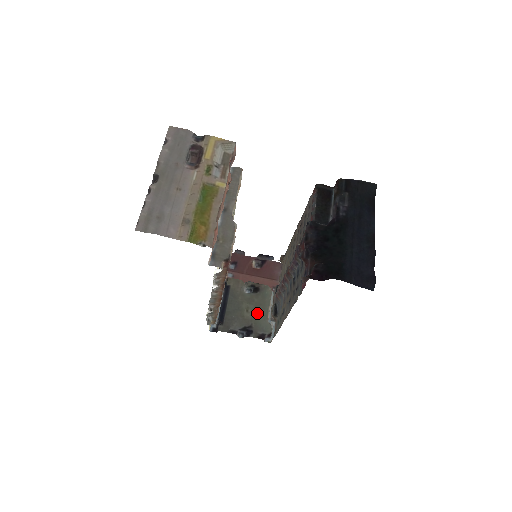
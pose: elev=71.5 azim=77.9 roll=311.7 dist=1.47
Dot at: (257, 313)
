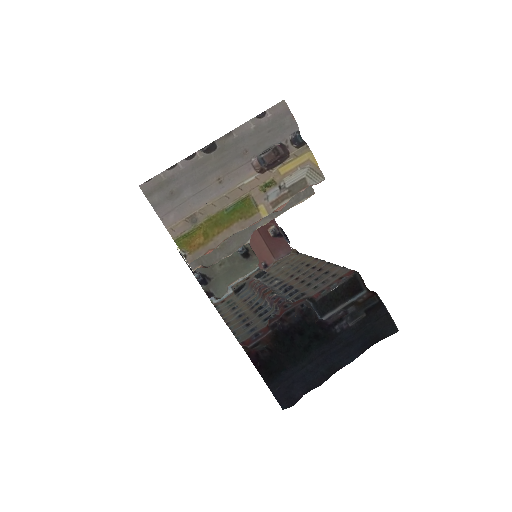
Dot at: (226, 274)
